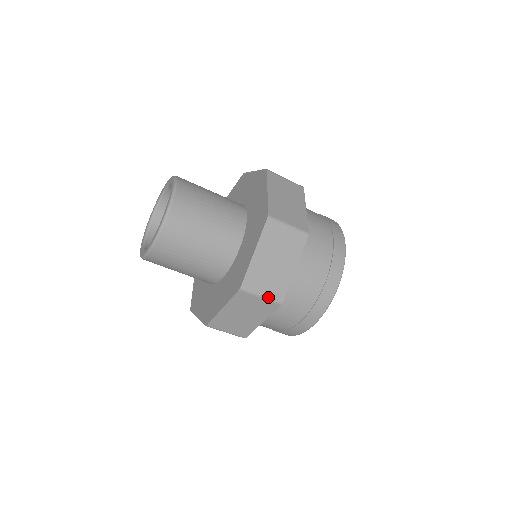
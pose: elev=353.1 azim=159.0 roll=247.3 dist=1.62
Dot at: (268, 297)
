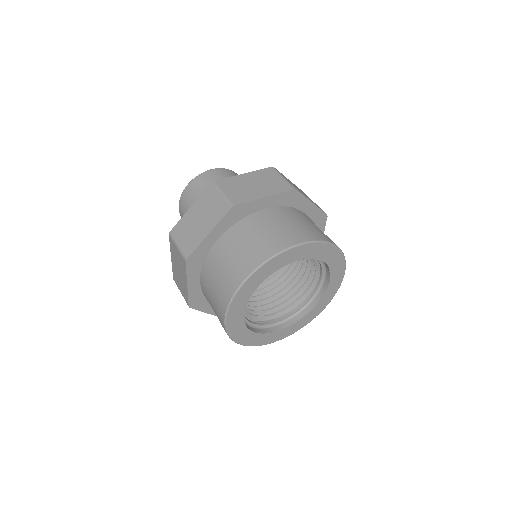
Dot at: (181, 249)
